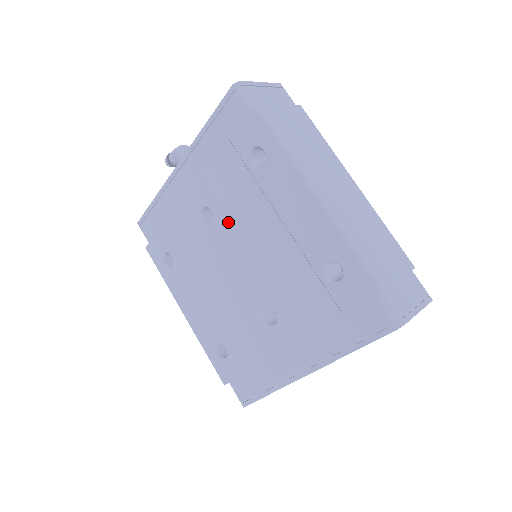
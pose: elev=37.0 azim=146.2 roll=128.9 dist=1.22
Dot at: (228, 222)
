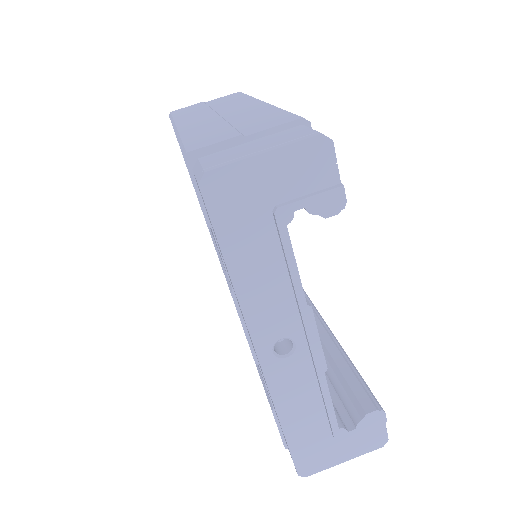
Dot at: occluded
